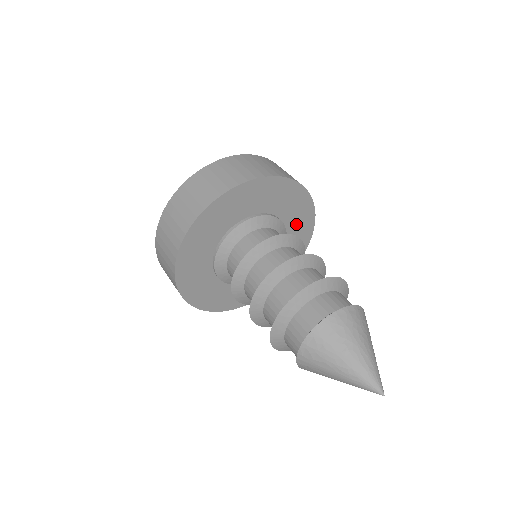
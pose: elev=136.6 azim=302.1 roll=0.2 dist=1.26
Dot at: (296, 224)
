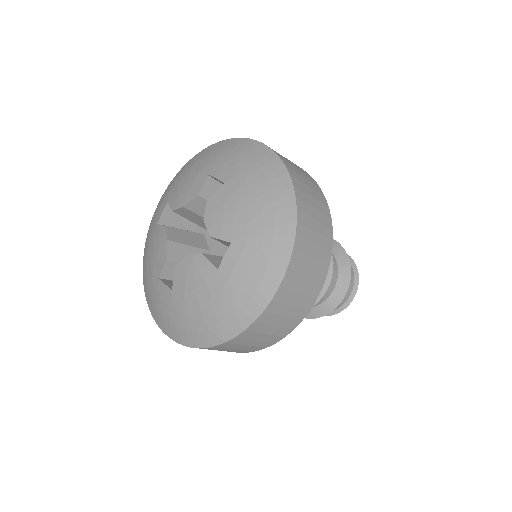
Dot at: occluded
